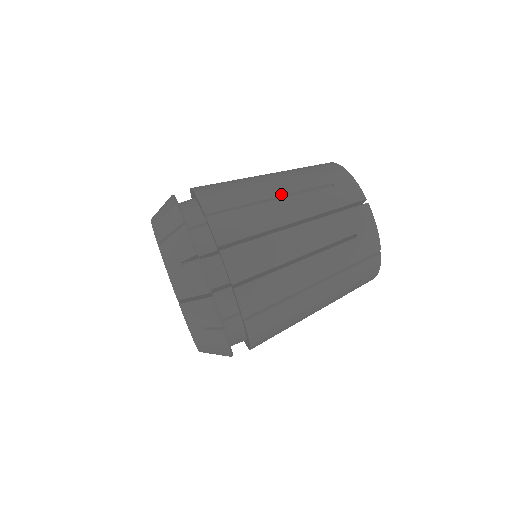
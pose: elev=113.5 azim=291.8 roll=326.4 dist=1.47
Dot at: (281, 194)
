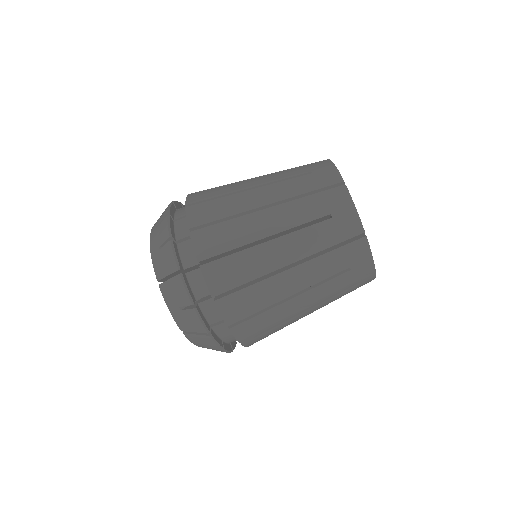
Dot at: (258, 185)
